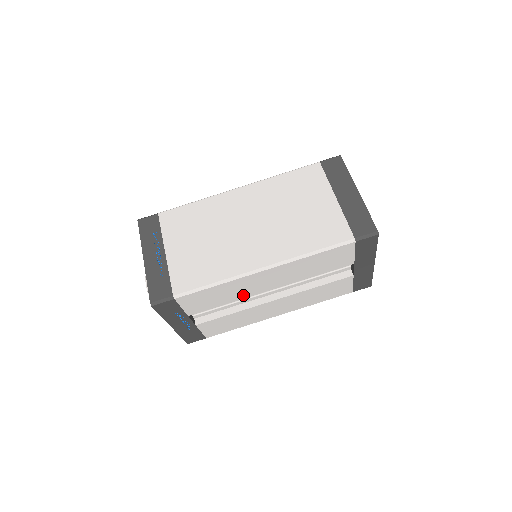
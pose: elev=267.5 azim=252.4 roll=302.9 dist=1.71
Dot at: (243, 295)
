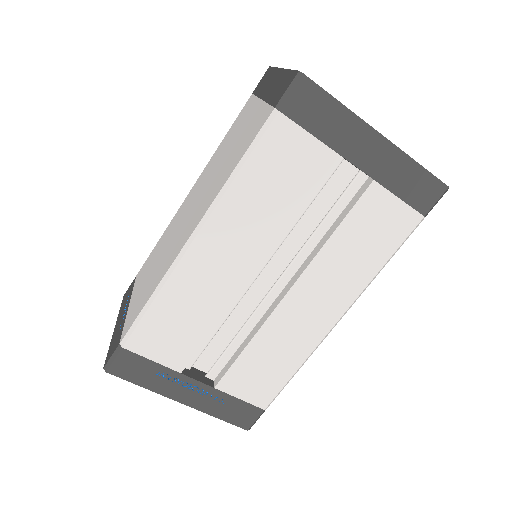
Dot at: (220, 302)
